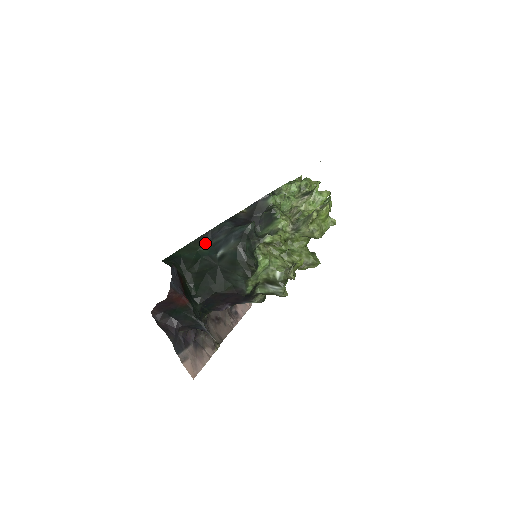
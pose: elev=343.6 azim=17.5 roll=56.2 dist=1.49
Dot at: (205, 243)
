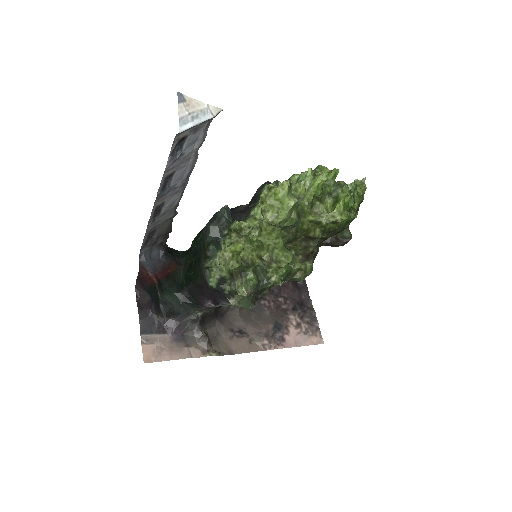
Dot at: (202, 233)
